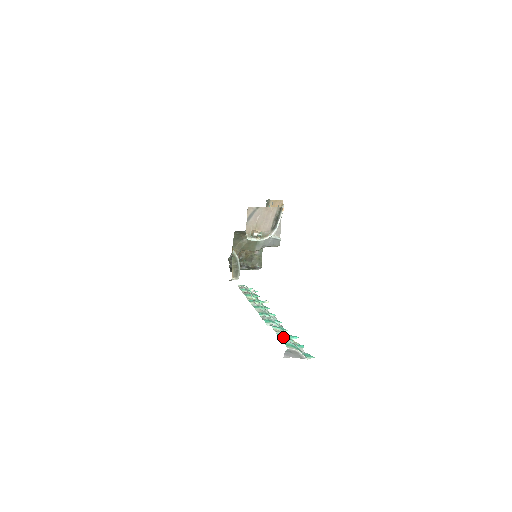
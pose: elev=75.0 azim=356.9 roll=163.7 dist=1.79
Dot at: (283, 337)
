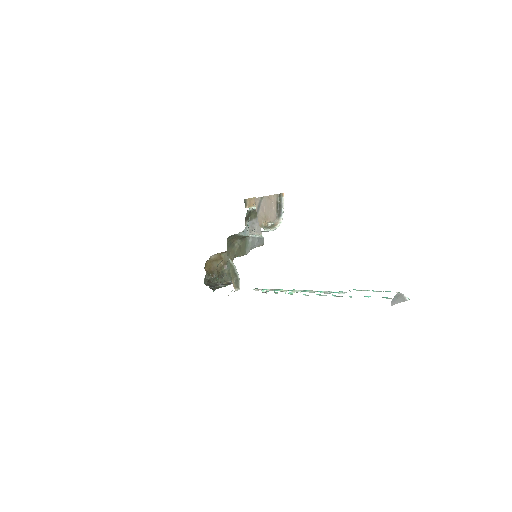
Dot at: (376, 291)
